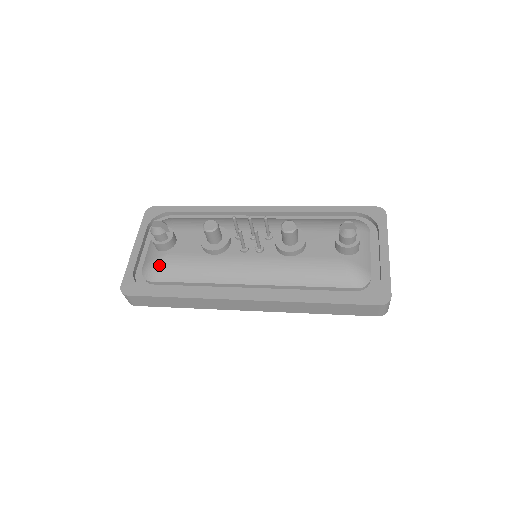
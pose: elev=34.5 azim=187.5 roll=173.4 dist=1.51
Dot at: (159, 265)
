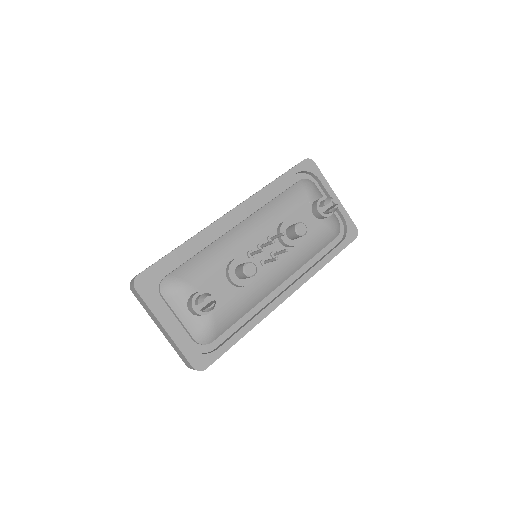
Dot at: (214, 326)
